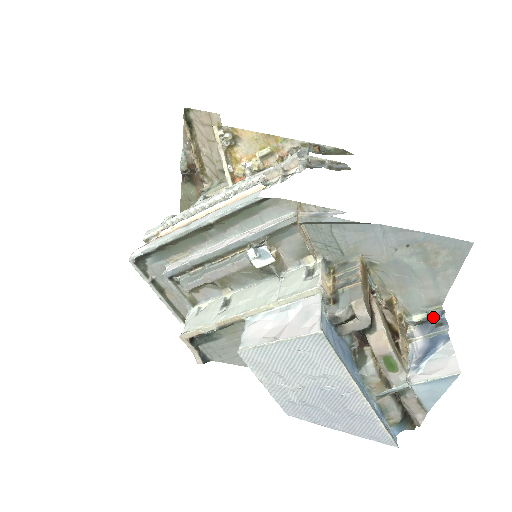
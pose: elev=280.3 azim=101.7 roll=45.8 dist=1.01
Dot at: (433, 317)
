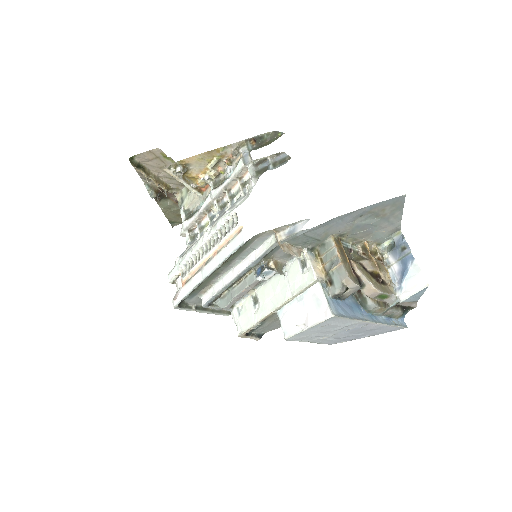
Dot at: (397, 242)
